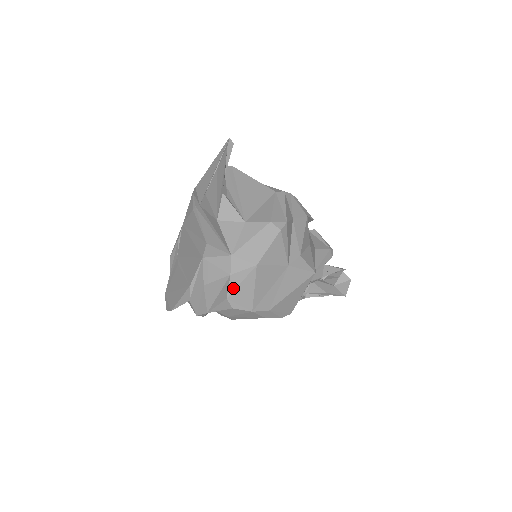
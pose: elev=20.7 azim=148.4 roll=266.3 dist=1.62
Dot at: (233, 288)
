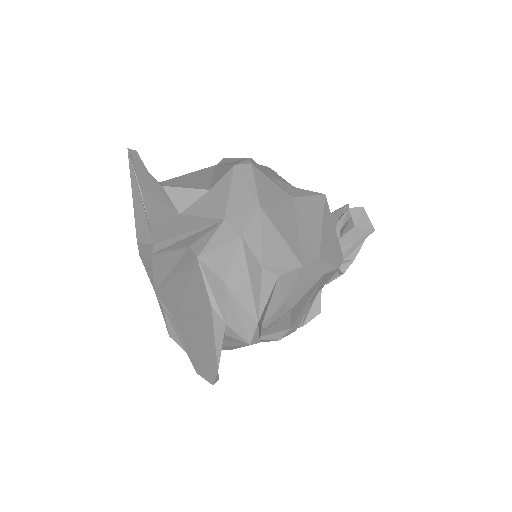
Dot at: (258, 250)
